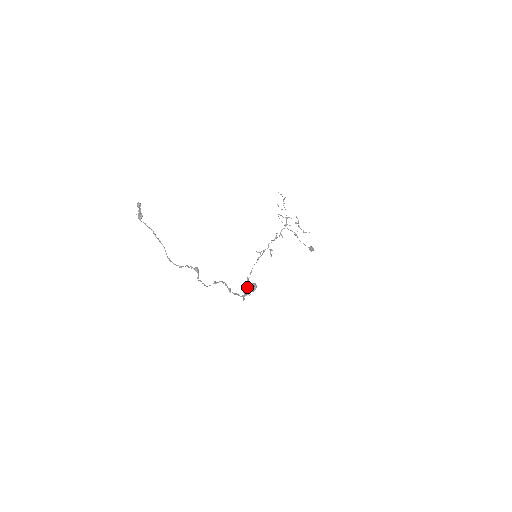
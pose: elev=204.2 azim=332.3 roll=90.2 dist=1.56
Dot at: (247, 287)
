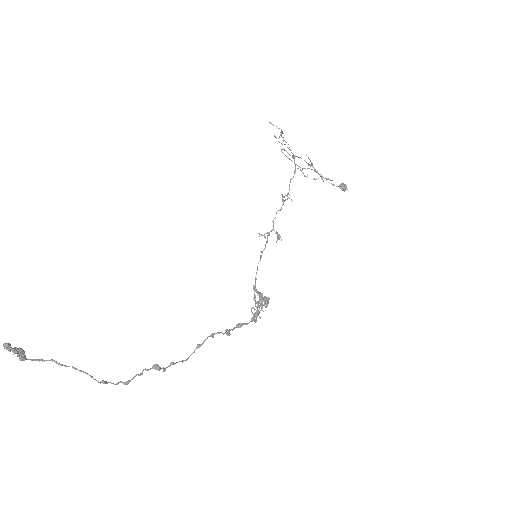
Dot at: (255, 305)
